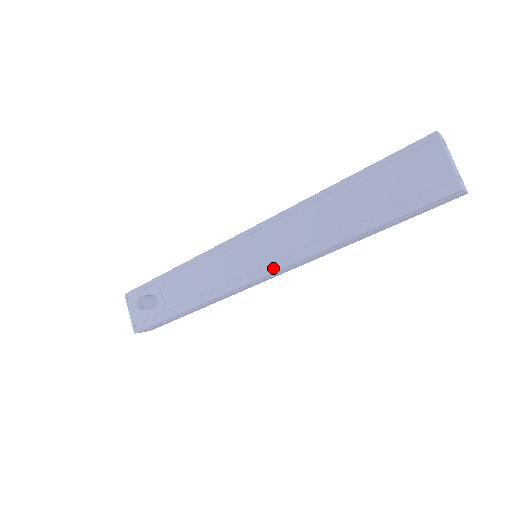
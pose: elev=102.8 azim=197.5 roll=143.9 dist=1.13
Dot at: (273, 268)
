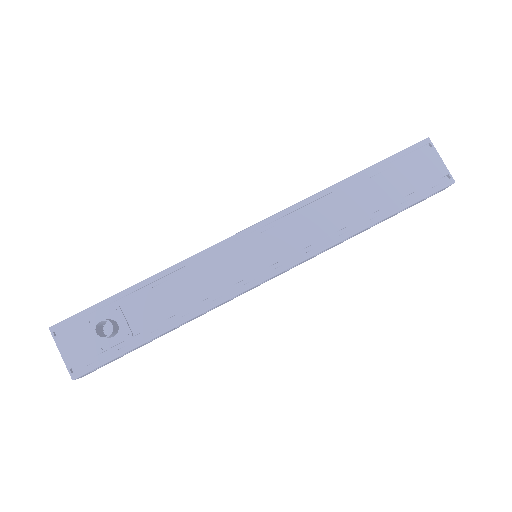
Dot at: (289, 263)
